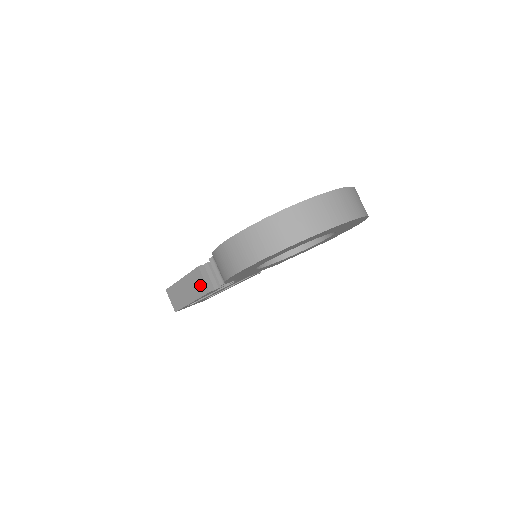
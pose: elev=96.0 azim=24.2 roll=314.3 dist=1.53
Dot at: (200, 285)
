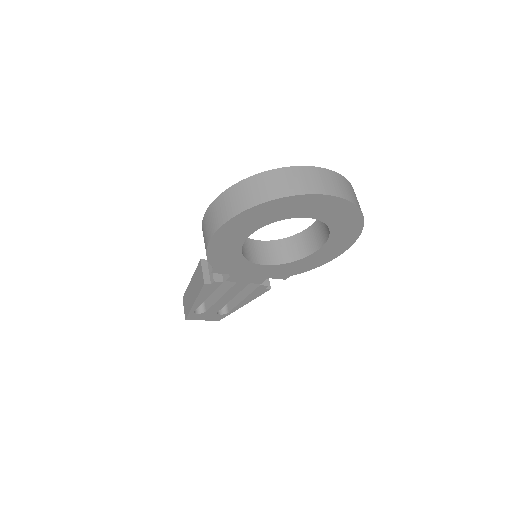
Dot at: (200, 279)
